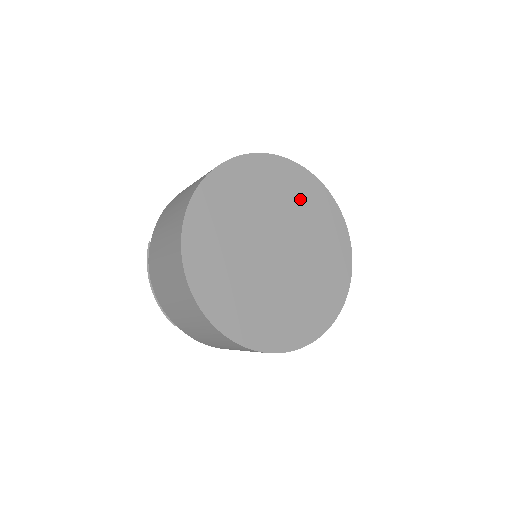
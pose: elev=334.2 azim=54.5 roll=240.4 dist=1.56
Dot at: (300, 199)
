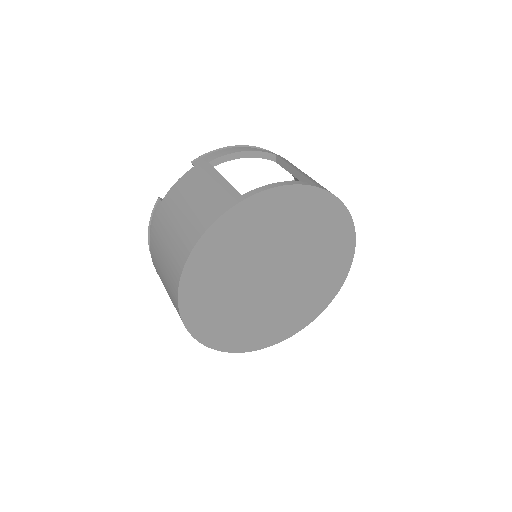
Dot at: (320, 231)
